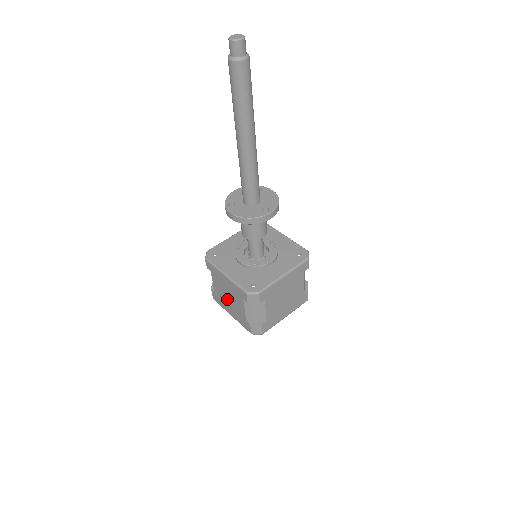
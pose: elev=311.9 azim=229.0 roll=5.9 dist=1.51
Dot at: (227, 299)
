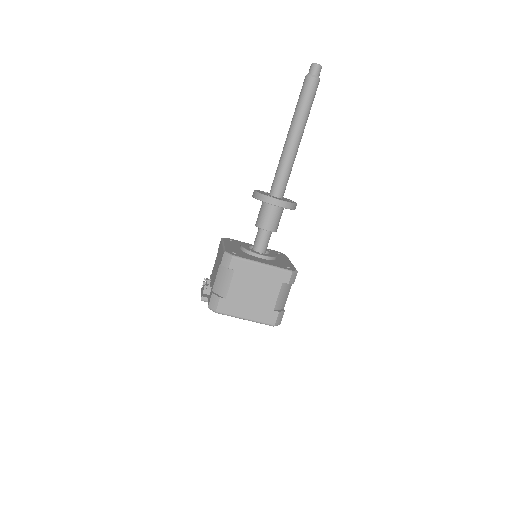
Dot at: (249, 297)
